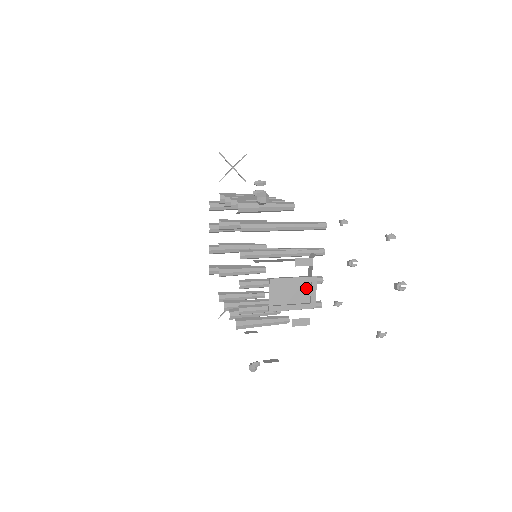
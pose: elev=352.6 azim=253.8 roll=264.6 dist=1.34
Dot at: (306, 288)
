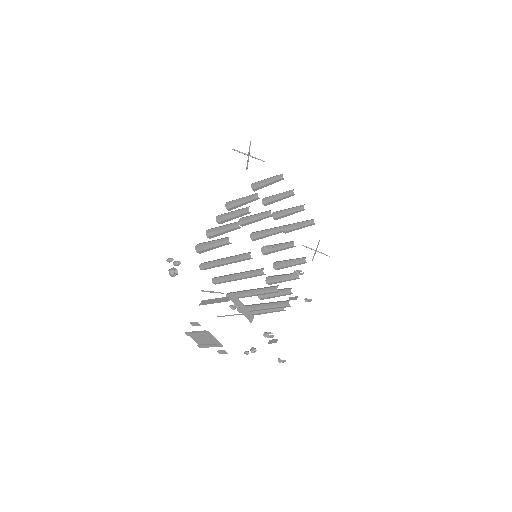
Dot at: (209, 336)
